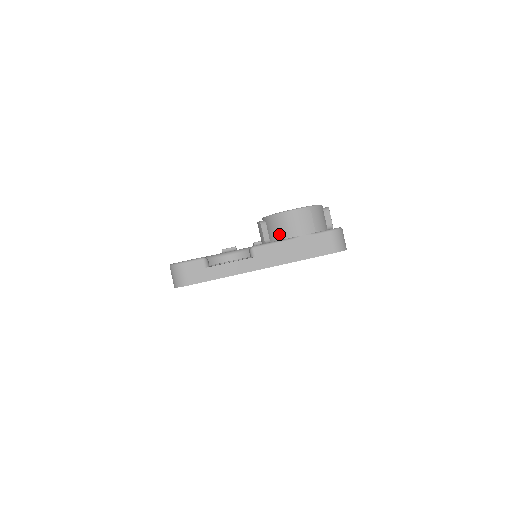
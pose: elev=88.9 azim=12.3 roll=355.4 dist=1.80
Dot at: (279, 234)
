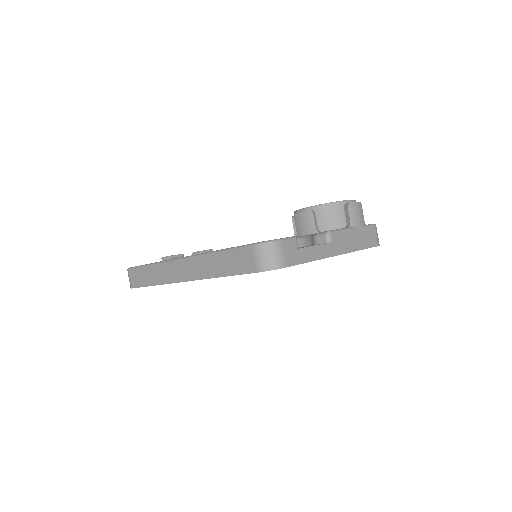
Dot at: (335, 223)
